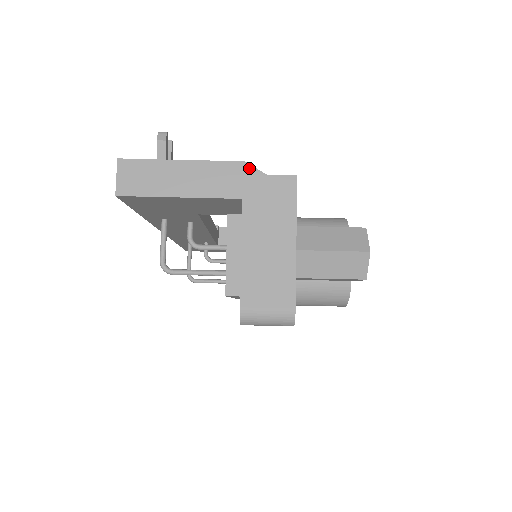
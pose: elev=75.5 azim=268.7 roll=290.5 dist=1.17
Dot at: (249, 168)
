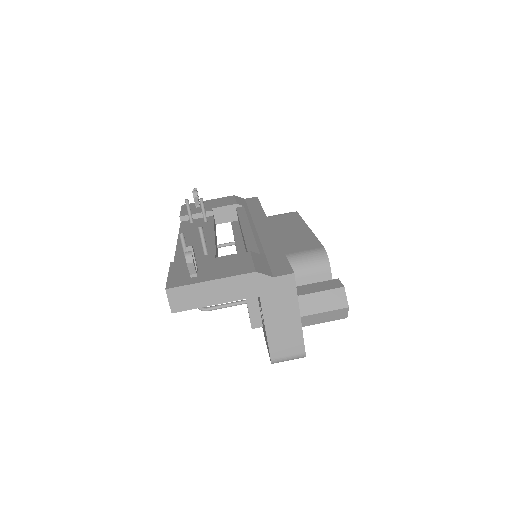
Dot at: (260, 275)
